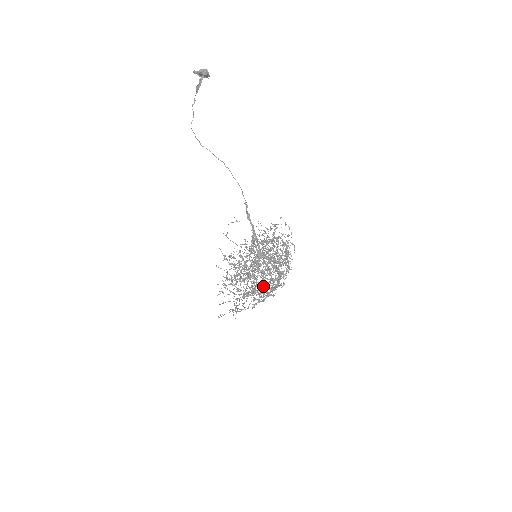
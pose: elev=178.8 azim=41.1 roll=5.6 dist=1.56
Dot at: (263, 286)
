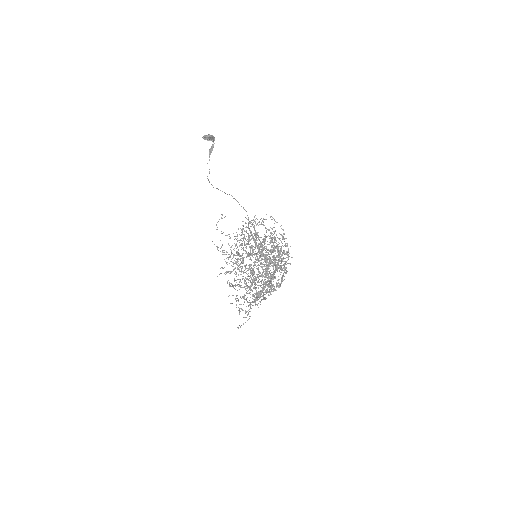
Dot at: occluded
